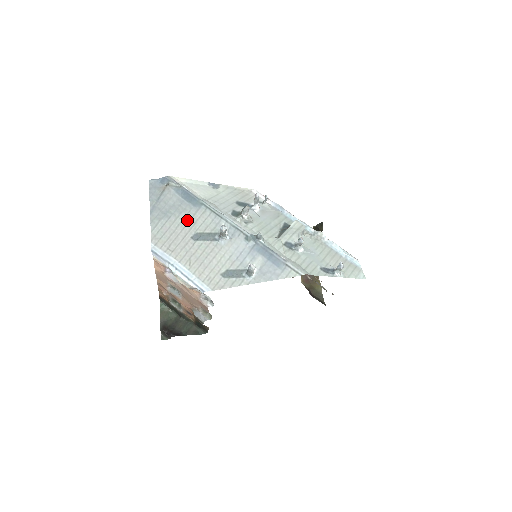
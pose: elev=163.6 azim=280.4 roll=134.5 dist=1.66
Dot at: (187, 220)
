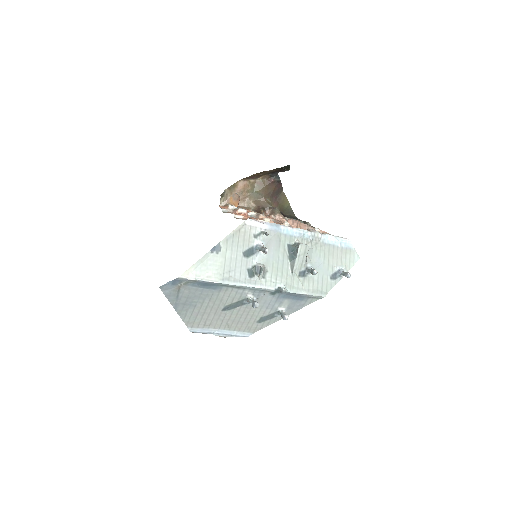
Dot at: (213, 301)
